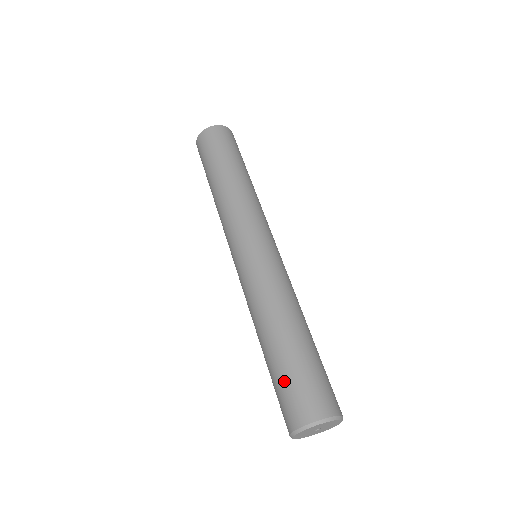
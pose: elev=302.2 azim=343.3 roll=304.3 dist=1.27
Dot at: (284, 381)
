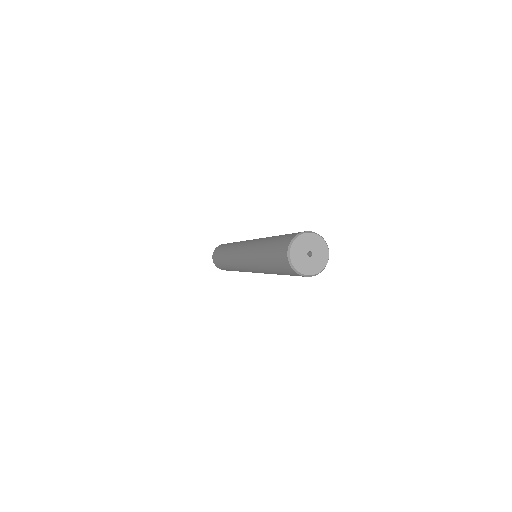
Dot at: (275, 247)
